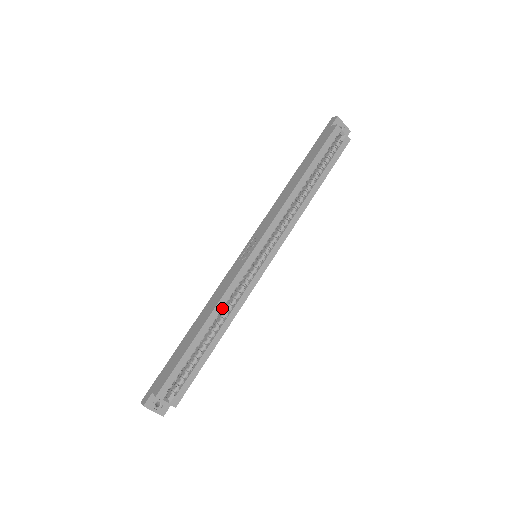
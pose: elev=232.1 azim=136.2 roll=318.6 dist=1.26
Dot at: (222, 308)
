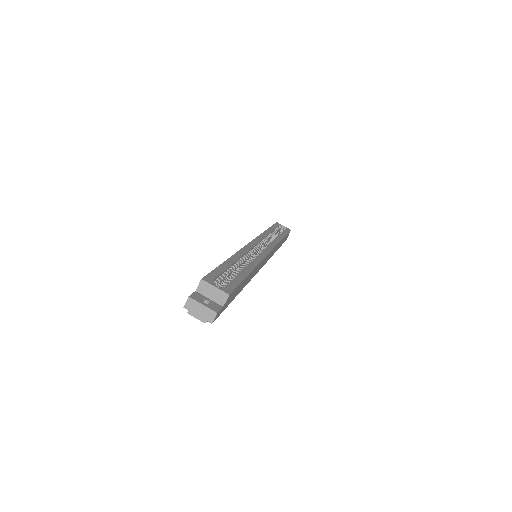
Dot at: occluded
